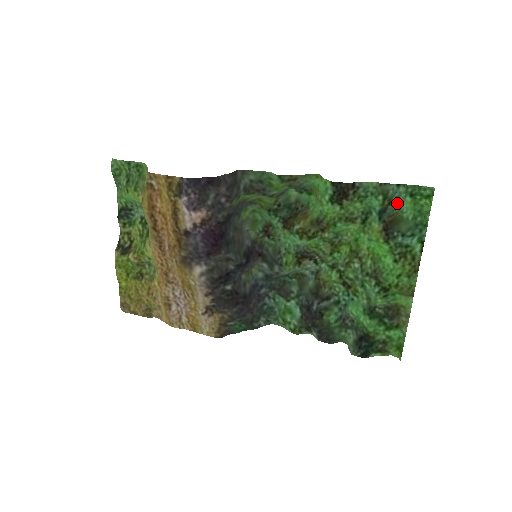
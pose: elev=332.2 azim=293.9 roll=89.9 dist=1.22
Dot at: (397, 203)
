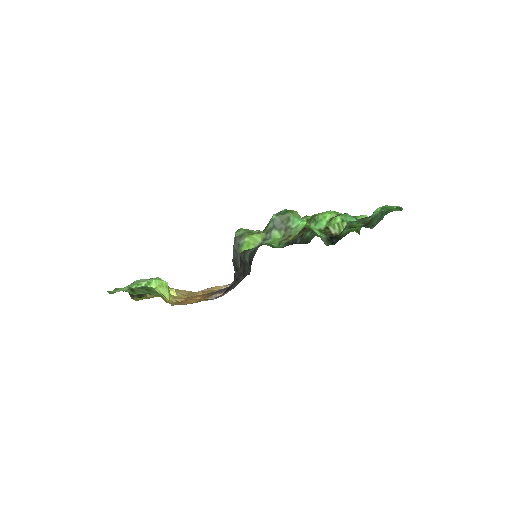
Dot at: occluded
